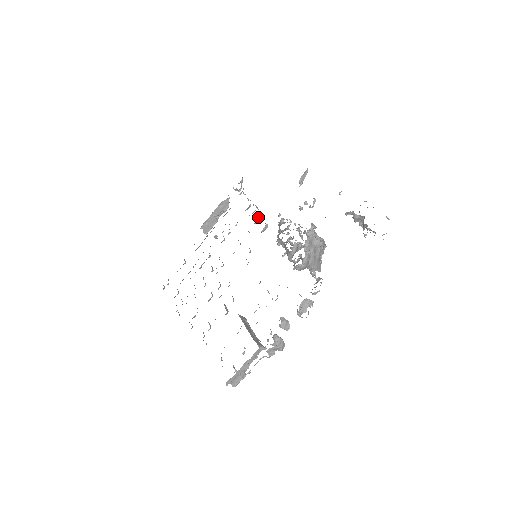
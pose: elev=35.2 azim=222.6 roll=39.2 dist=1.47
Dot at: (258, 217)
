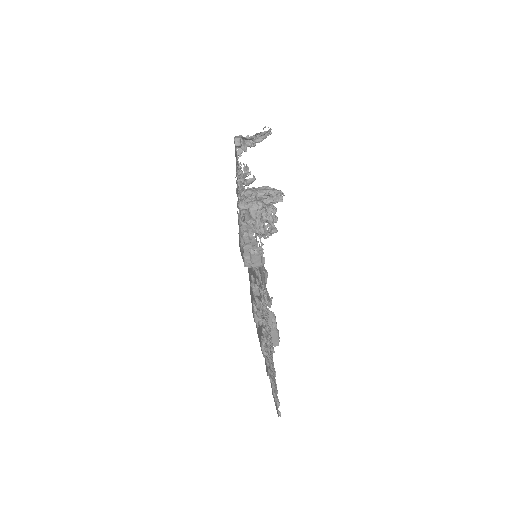
Dot at: occluded
